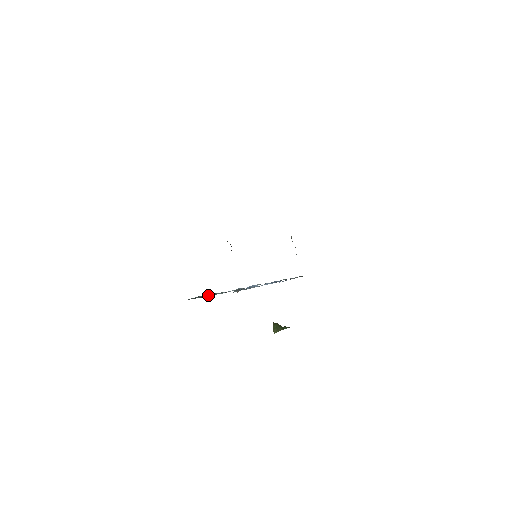
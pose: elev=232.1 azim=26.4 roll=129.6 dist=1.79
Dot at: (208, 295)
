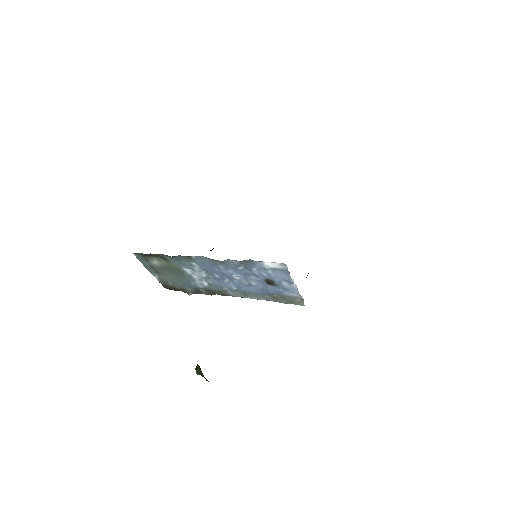
Dot at: (178, 255)
